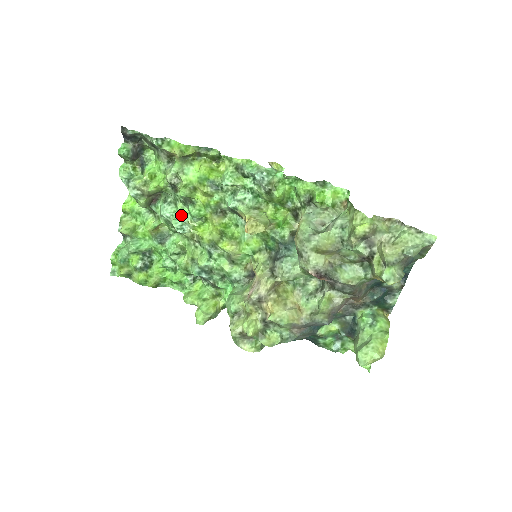
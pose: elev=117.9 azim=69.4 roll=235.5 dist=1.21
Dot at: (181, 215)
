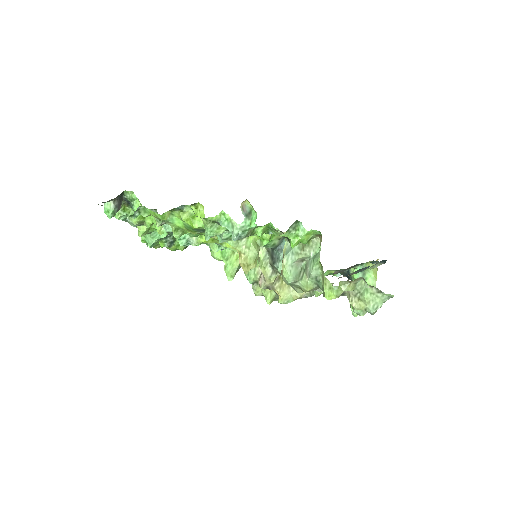
Dot at: (182, 235)
